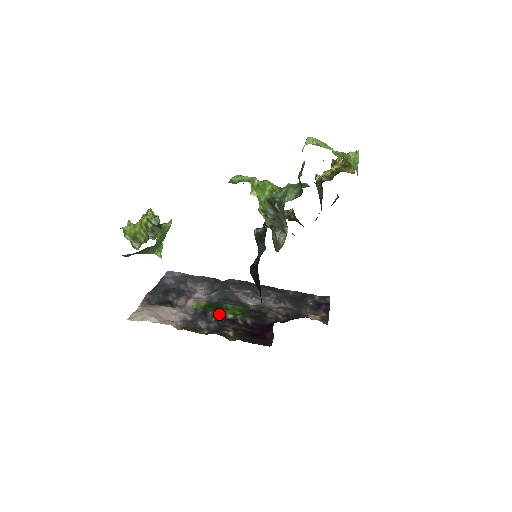
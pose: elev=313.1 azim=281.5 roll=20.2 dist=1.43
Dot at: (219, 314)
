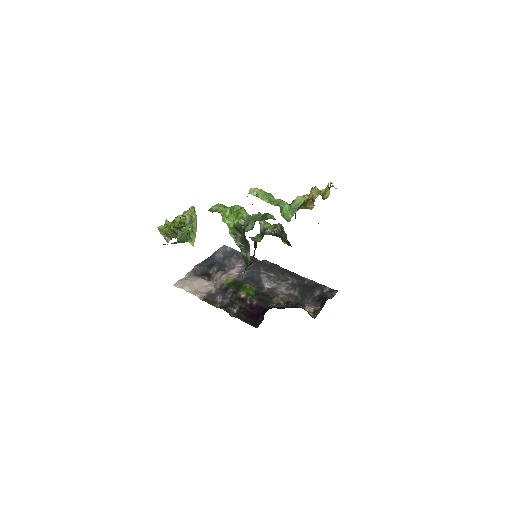
Dot at: (235, 292)
